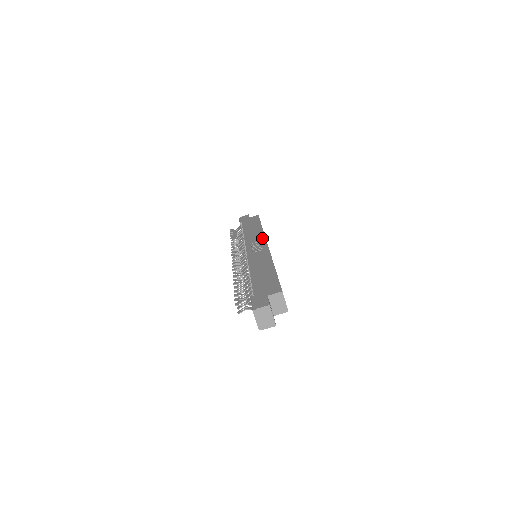
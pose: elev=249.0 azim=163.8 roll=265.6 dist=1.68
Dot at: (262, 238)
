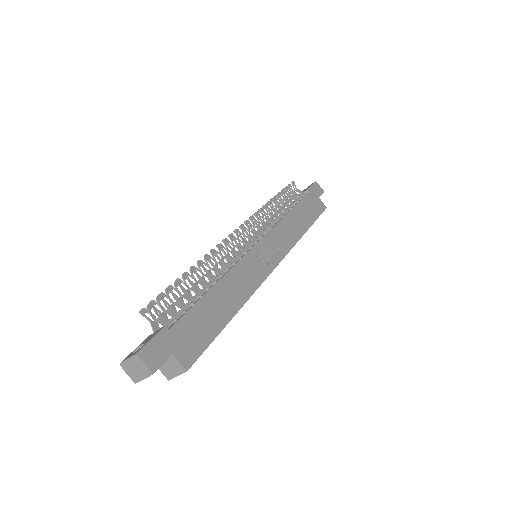
Dot at: (285, 249)
